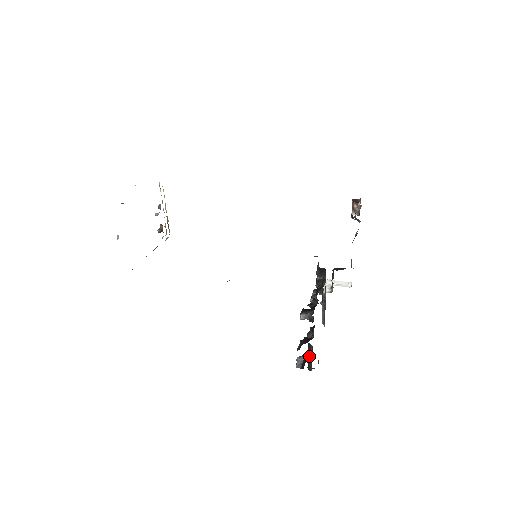
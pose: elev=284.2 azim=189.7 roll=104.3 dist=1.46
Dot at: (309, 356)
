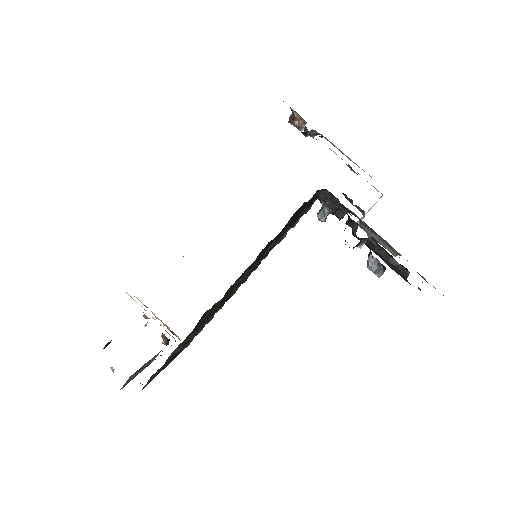
Dot at: (384, 257)
